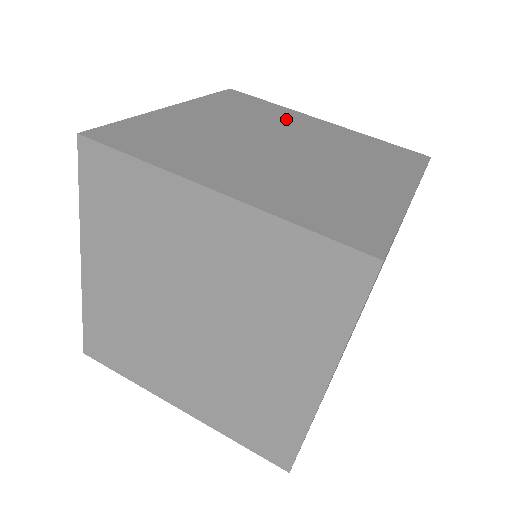
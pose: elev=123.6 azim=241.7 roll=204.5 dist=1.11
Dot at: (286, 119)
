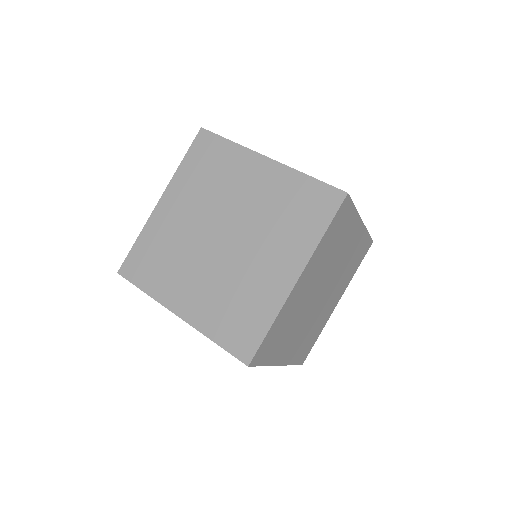
Dot at: occluded
